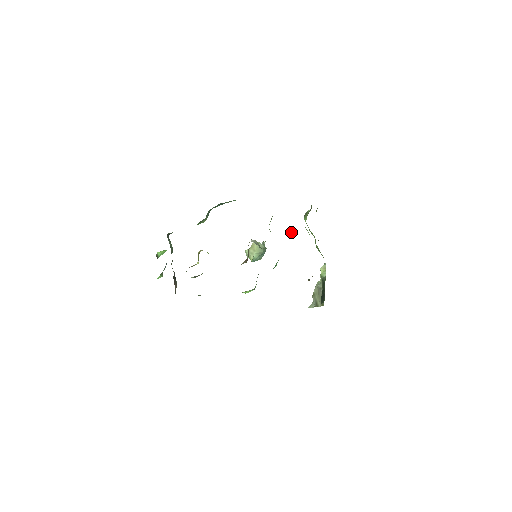
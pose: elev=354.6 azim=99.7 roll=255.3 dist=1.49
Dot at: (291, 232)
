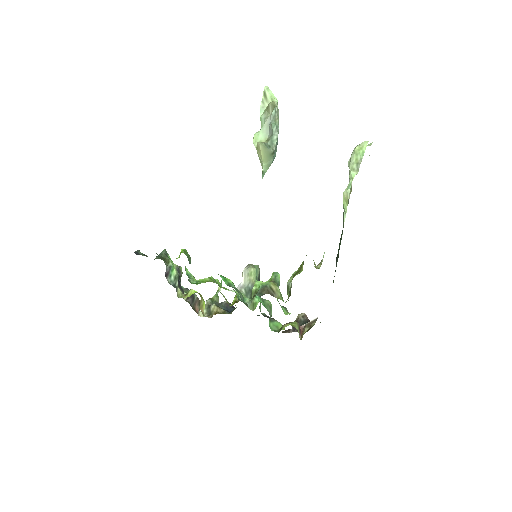
Dot at: occluded
